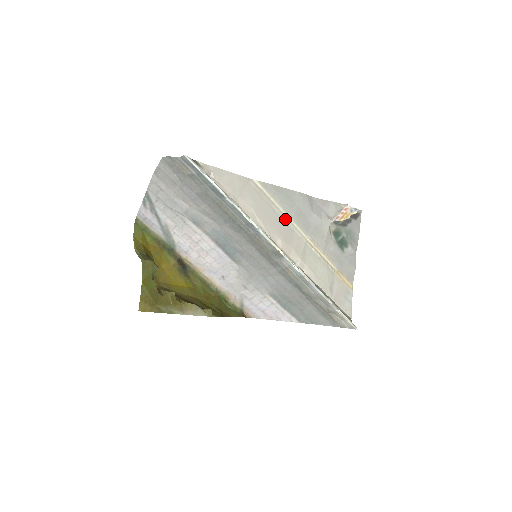
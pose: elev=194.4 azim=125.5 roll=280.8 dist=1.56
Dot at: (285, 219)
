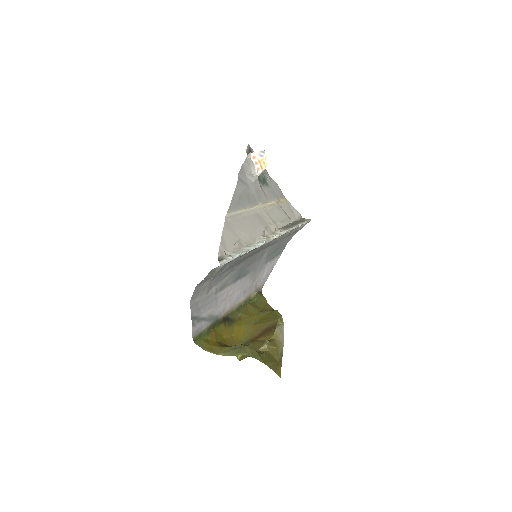
Dot at: (250, 213)
